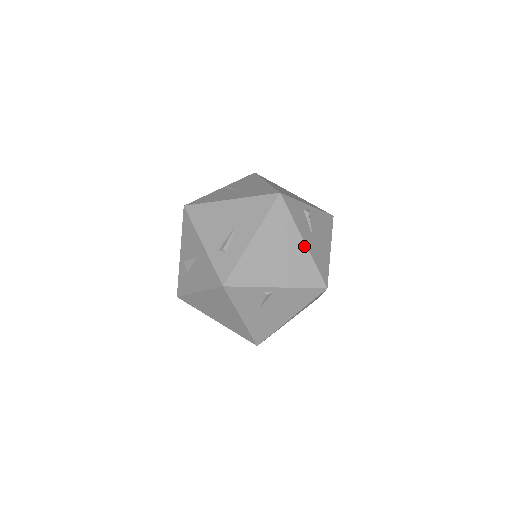
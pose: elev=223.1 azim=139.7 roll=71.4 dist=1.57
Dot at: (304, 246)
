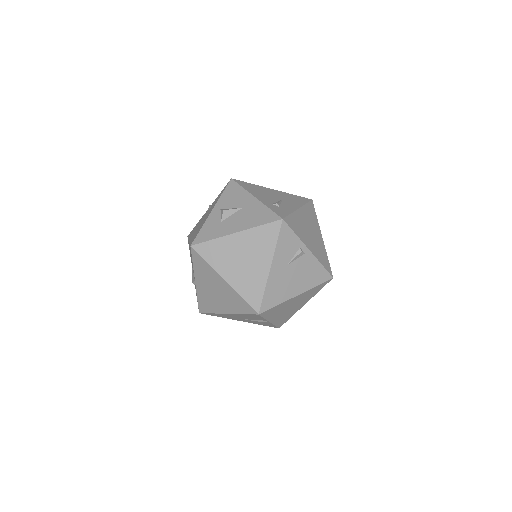
Dot at: (322, 240)
